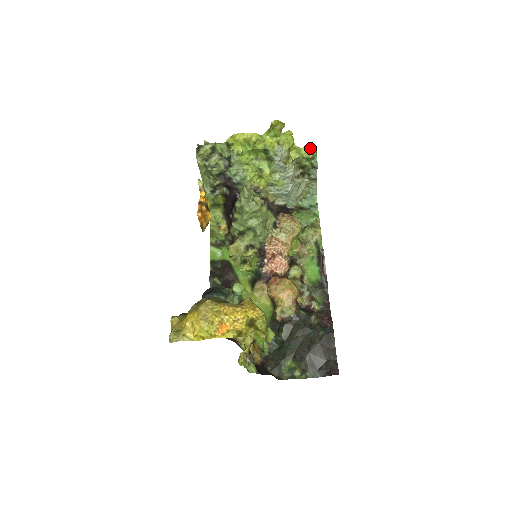
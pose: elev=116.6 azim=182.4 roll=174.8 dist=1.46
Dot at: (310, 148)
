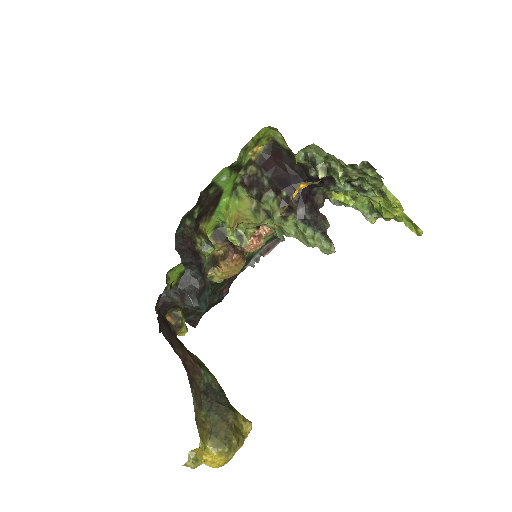
Dot at: occluded
